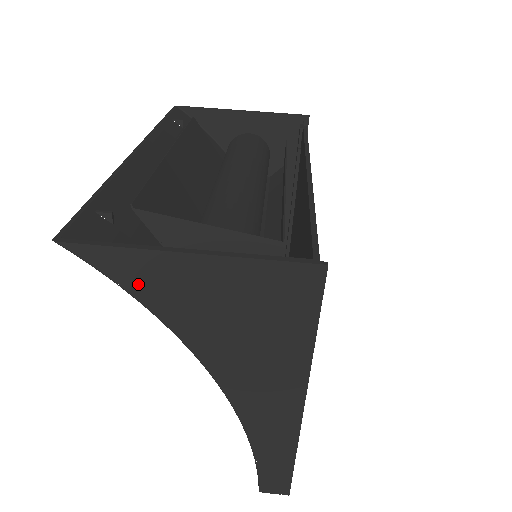
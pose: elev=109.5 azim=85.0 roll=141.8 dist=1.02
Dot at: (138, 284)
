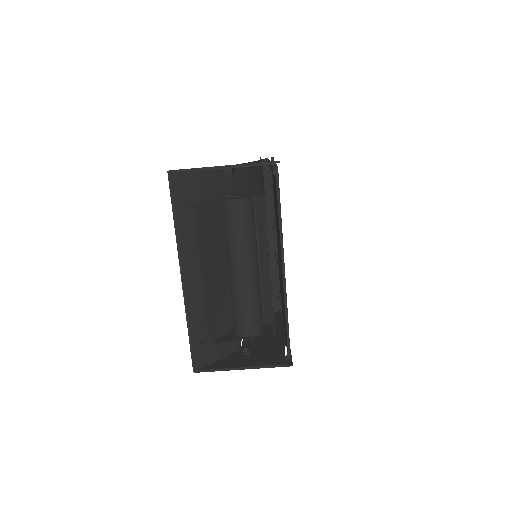
Dot at: occluded
